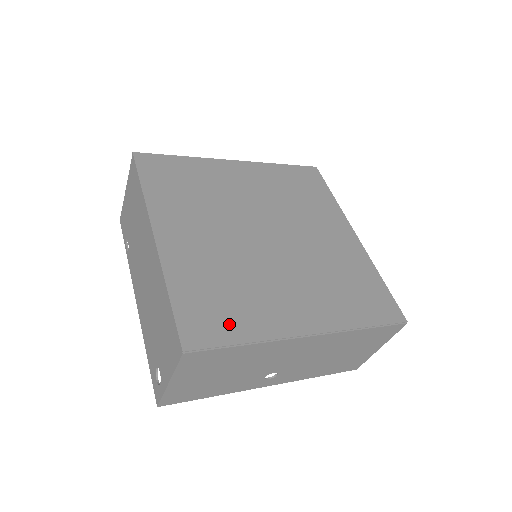
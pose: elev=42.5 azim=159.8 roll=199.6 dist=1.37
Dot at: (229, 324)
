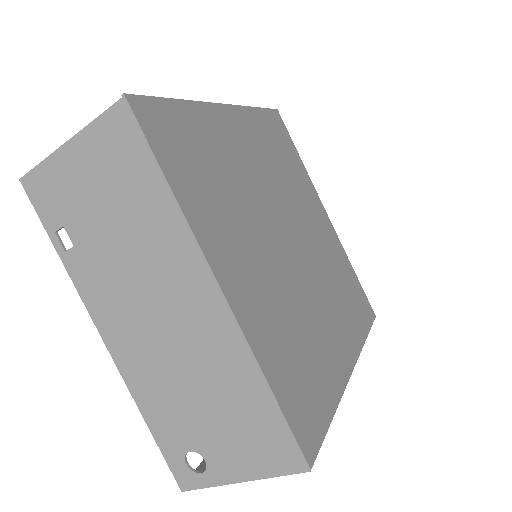
Dot at: (318, 399)
